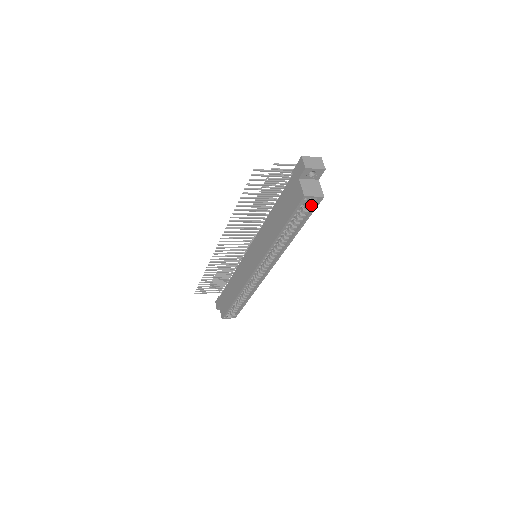
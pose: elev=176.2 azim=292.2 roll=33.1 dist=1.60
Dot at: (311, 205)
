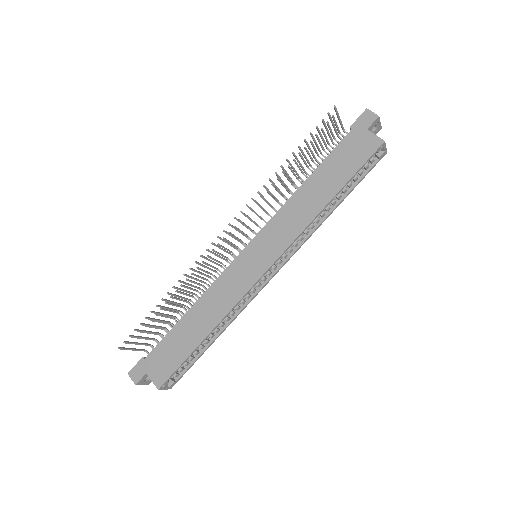
Dot at: (367, 165)
